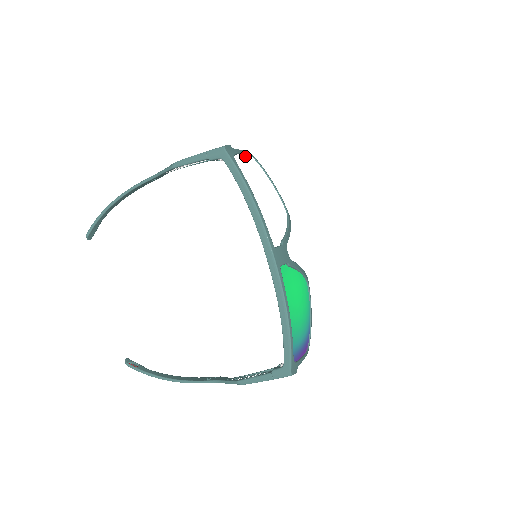
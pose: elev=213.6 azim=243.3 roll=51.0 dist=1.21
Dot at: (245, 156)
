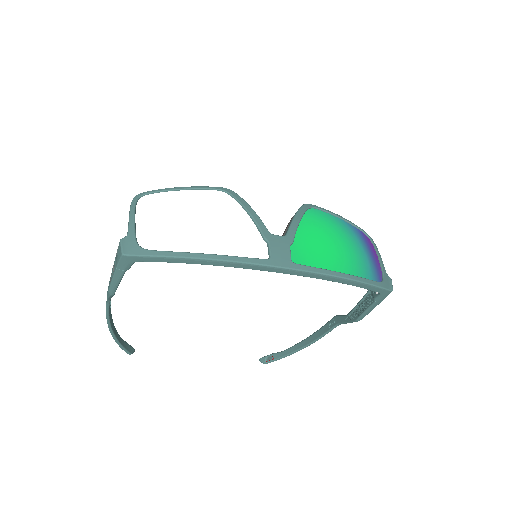
Dot at: (139, 219)
